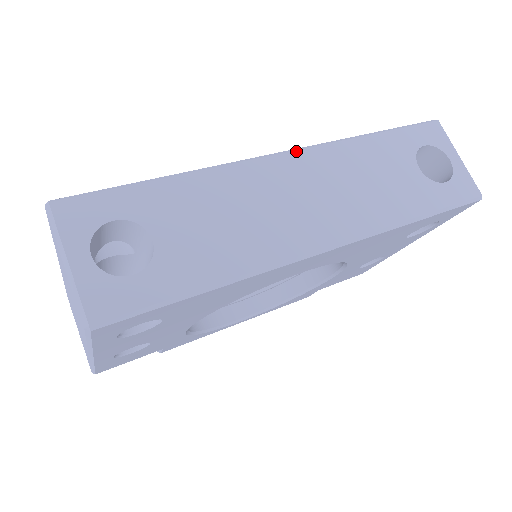
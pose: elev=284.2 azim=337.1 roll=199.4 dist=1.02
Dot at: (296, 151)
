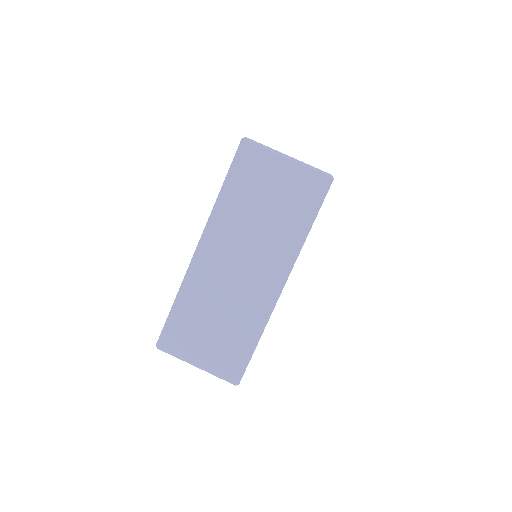
Dot at: occluded
